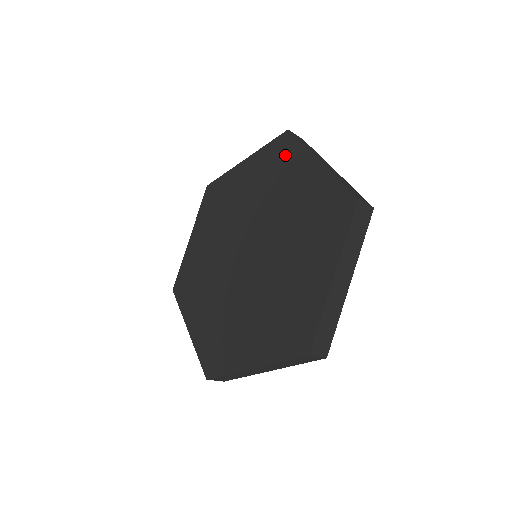
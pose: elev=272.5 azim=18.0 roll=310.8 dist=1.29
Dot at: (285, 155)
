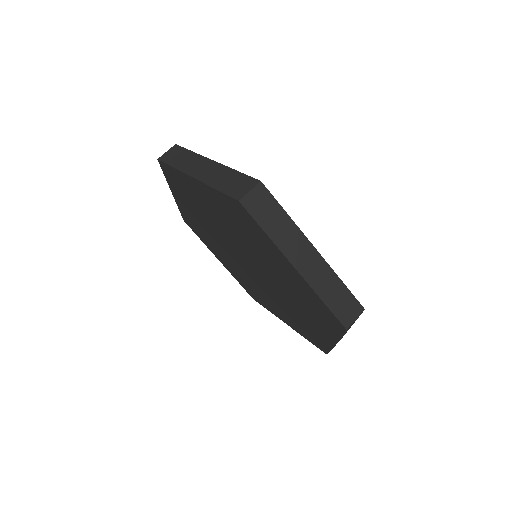
Dot at: (179, 182)
